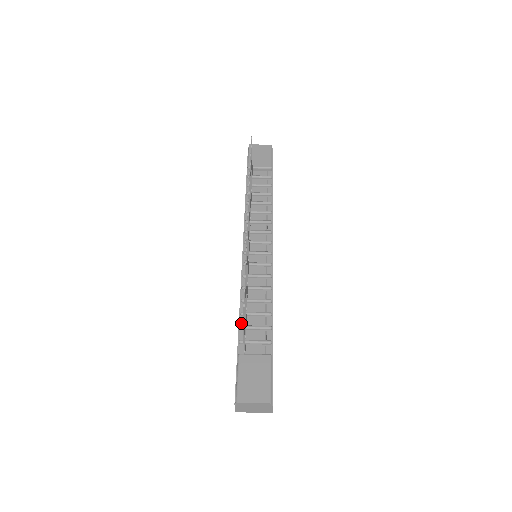
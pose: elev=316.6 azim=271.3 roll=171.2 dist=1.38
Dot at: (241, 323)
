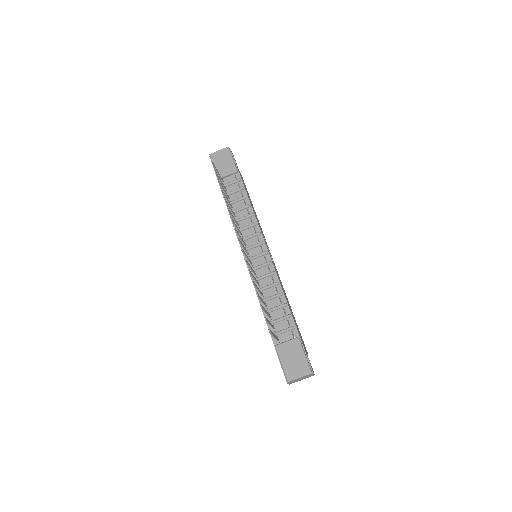
Dot at: occluded
